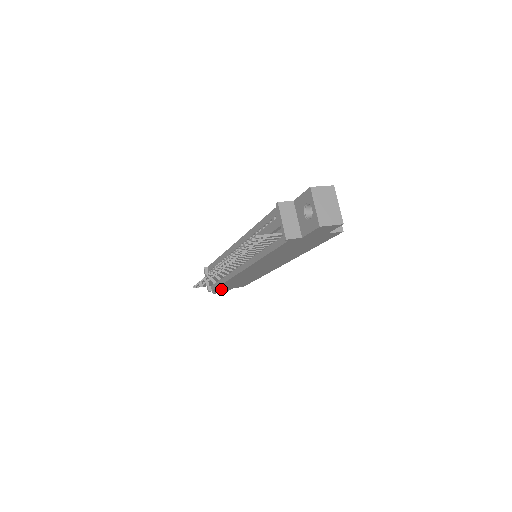
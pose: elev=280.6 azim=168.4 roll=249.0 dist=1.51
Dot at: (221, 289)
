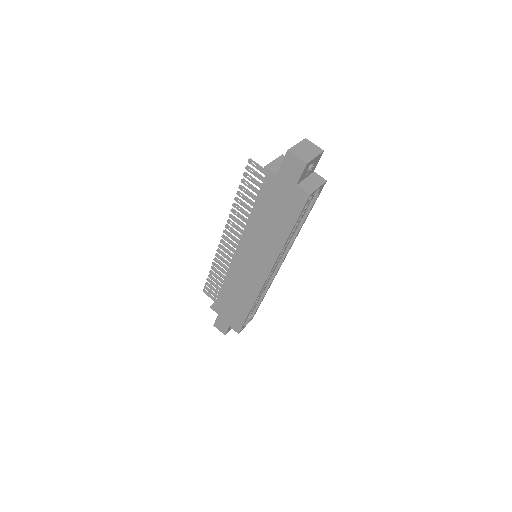
Dot at: (220, 314)
